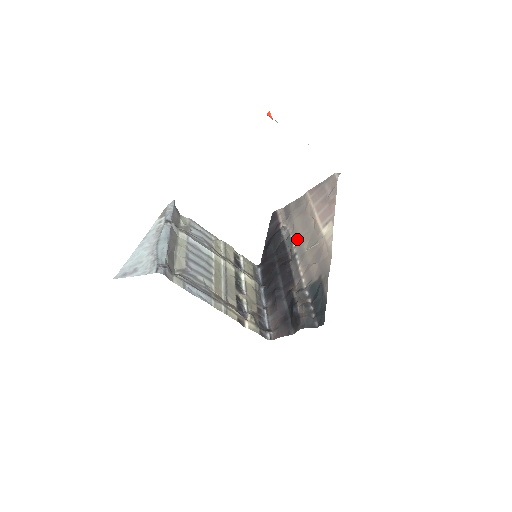
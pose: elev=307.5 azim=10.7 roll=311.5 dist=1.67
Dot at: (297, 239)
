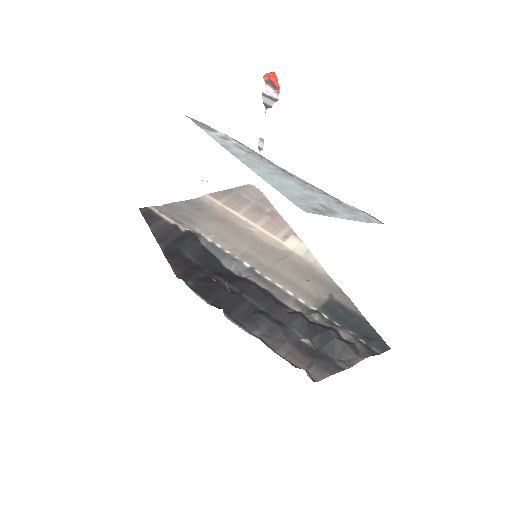
Dot at: (238, 250)
